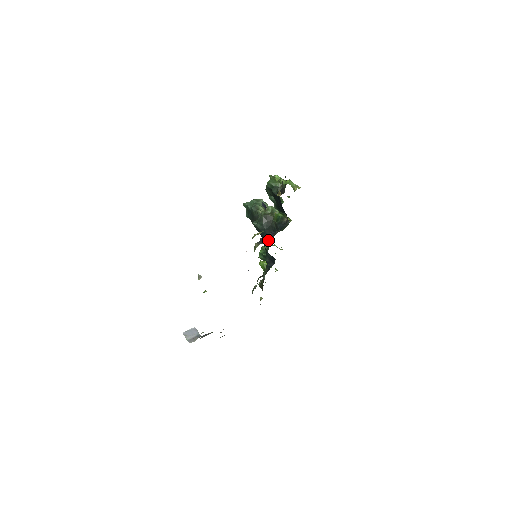
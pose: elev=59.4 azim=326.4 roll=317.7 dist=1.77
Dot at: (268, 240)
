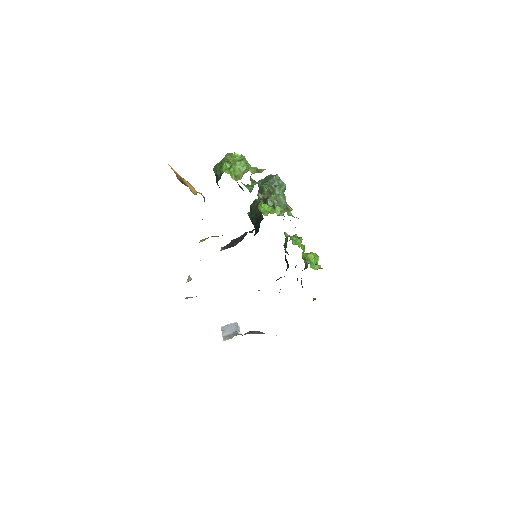
Dot at: (236, 244)
